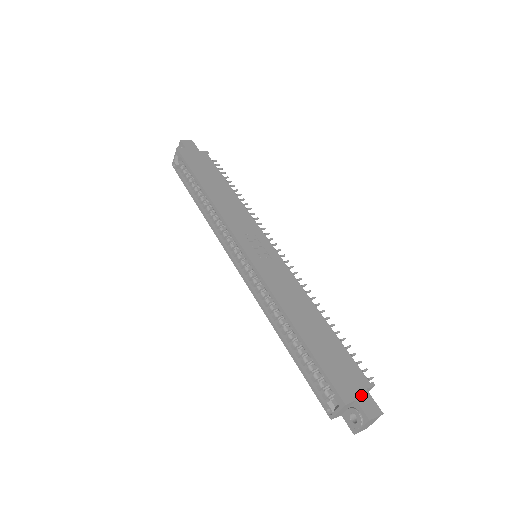
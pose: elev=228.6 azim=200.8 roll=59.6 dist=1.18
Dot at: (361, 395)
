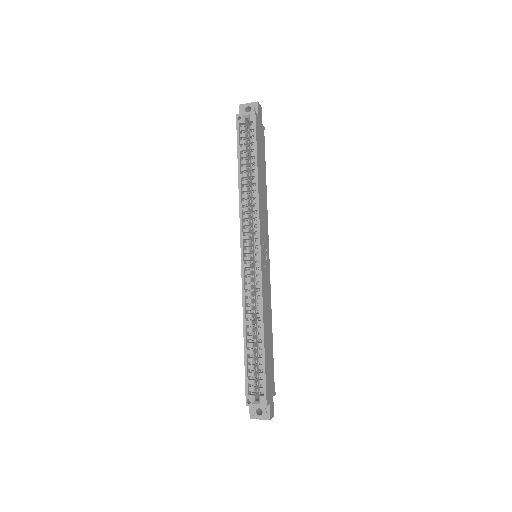
Dot at: (271, 401)
